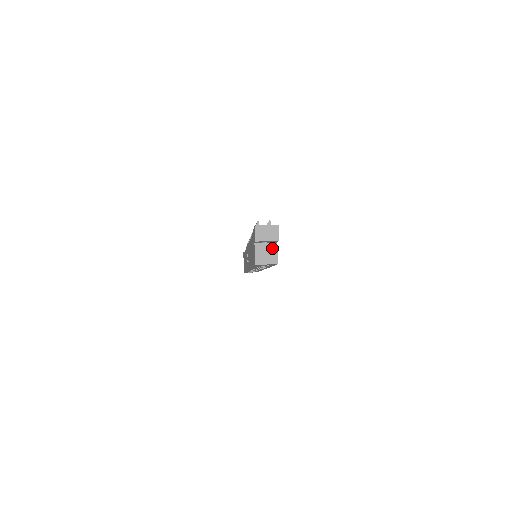
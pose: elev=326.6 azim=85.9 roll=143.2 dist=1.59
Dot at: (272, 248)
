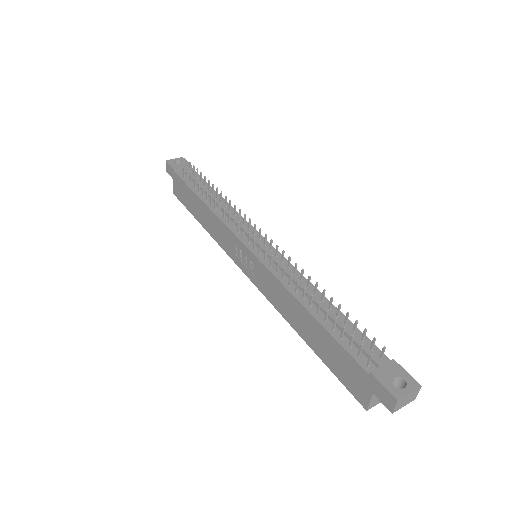
Dot at: occluded
